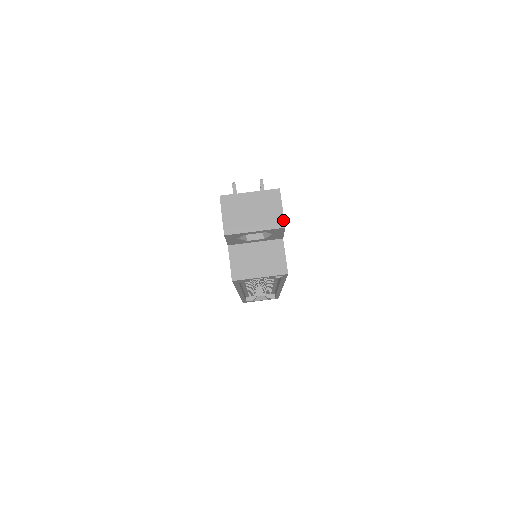
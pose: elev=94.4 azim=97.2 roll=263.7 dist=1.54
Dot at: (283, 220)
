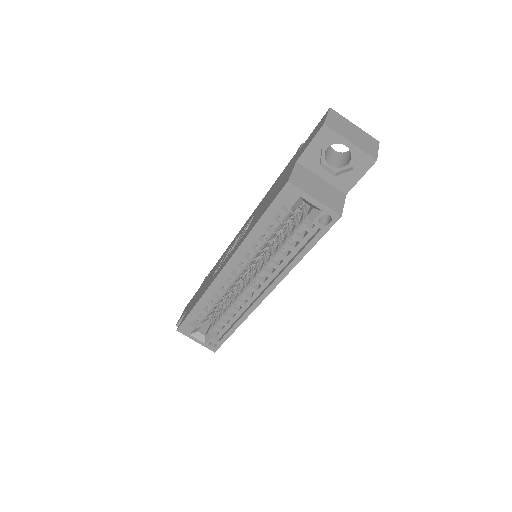
Dot at: (377, 156)
